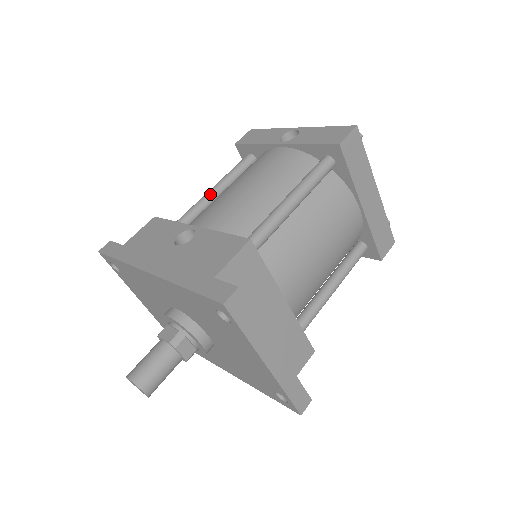
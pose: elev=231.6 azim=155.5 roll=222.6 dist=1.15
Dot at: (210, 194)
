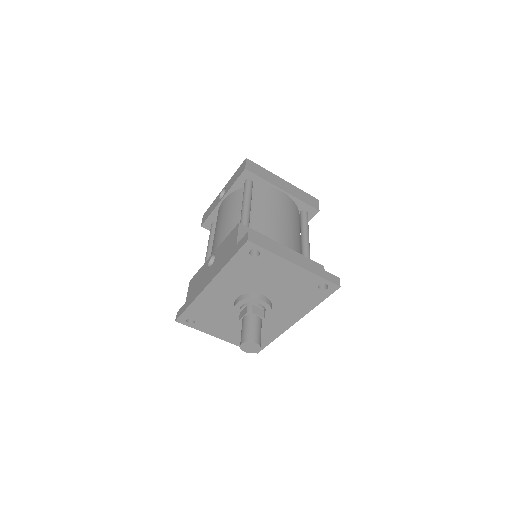
Dot at: (208, 251)
